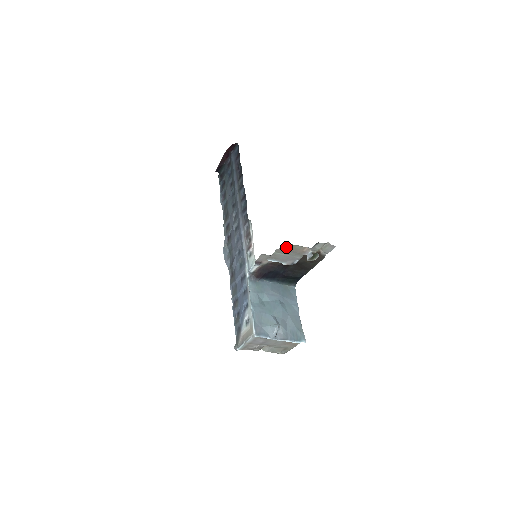
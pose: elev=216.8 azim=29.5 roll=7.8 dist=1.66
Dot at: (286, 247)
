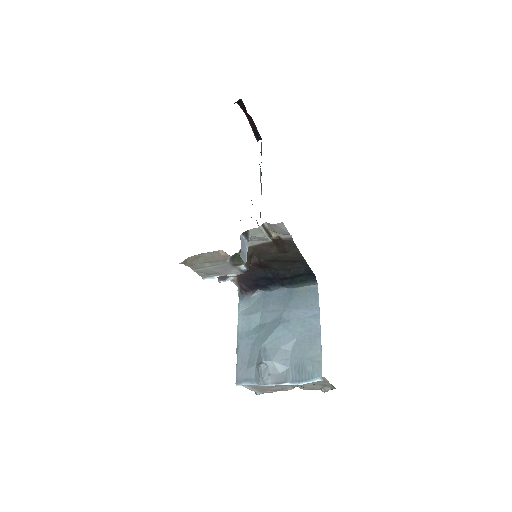
Dot at: (193, 261)
